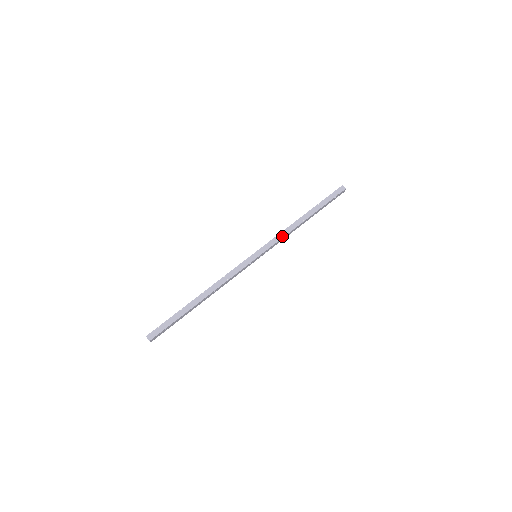
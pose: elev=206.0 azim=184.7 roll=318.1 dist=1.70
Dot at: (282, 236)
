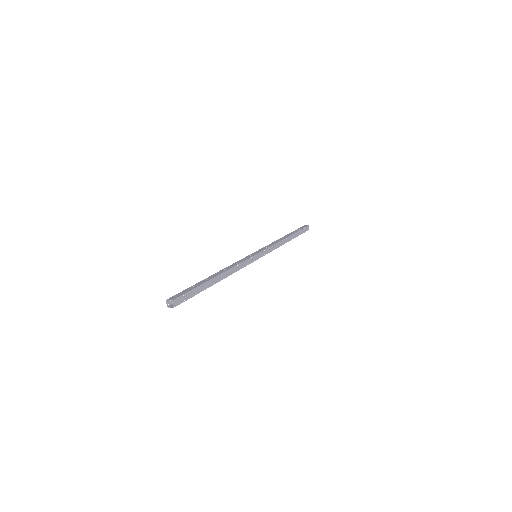
Dot at: (274, 248)
